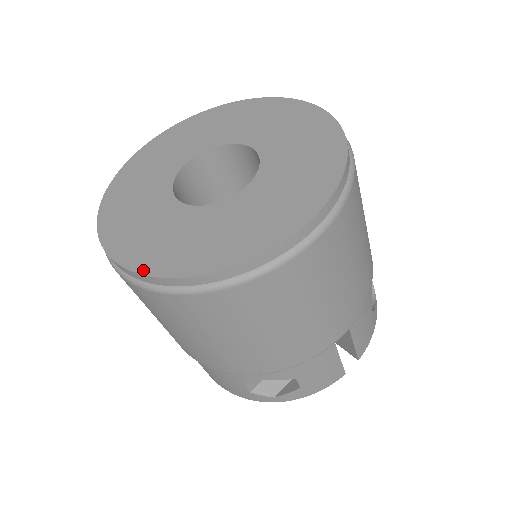
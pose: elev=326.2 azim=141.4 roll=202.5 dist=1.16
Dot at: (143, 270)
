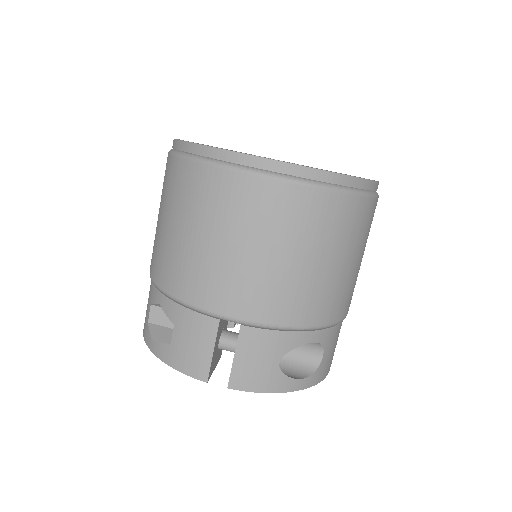
Dot at: occluded
